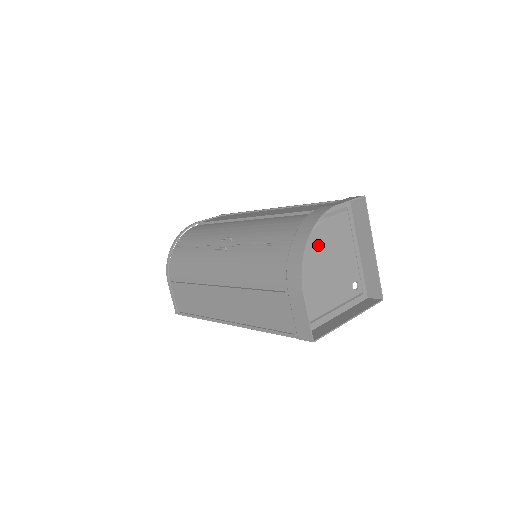
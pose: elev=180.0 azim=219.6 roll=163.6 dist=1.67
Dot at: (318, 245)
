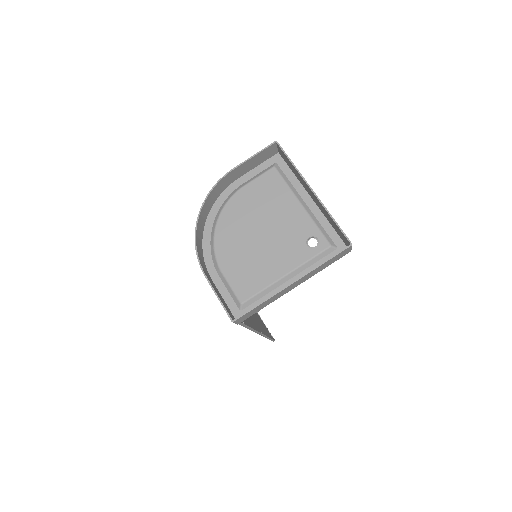
Dot at: (236, 218)
